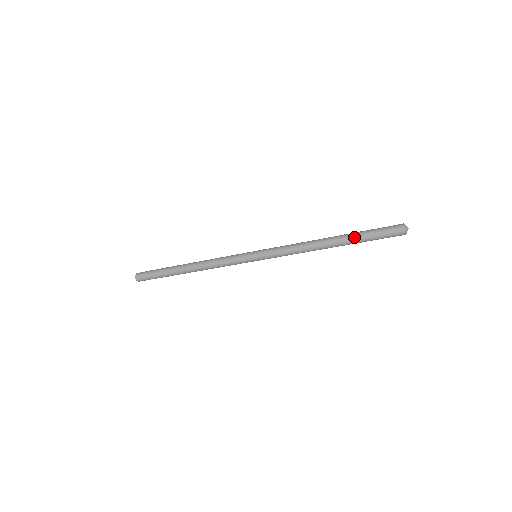
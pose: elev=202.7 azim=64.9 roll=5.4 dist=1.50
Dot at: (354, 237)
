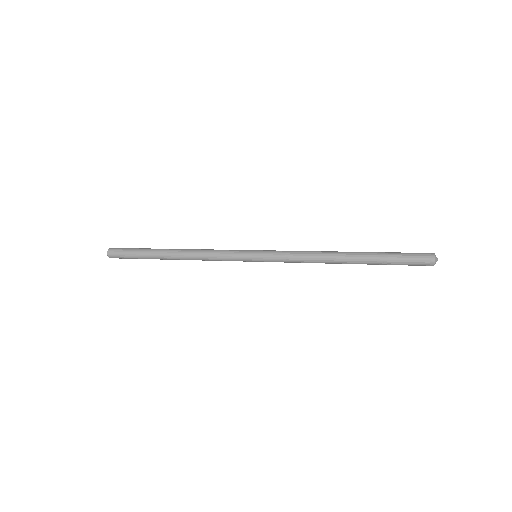
Dot at: (375, 262)
